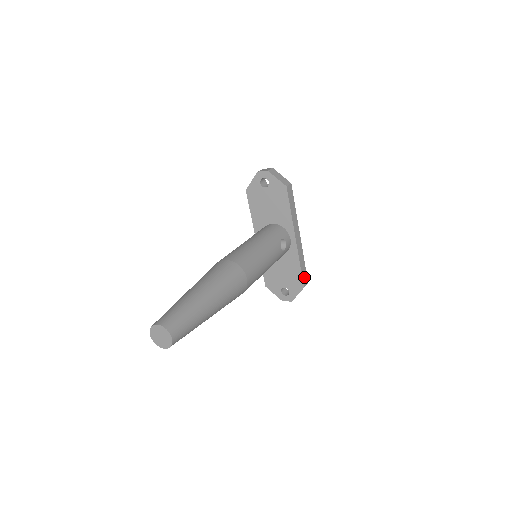
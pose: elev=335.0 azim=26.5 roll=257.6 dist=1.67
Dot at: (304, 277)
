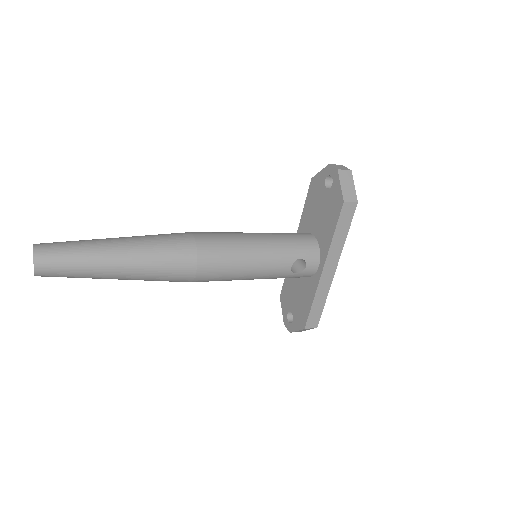
Dot at: (313, 318)
